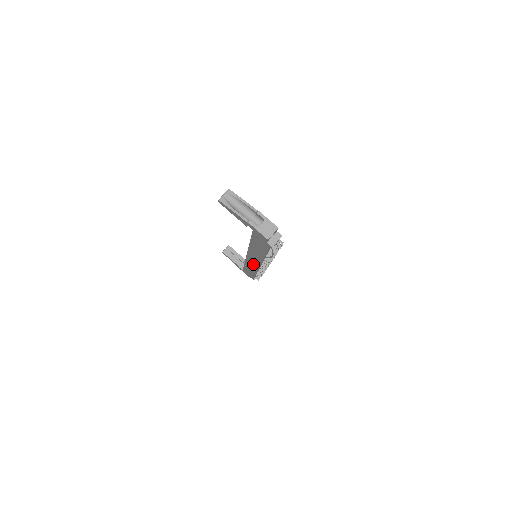
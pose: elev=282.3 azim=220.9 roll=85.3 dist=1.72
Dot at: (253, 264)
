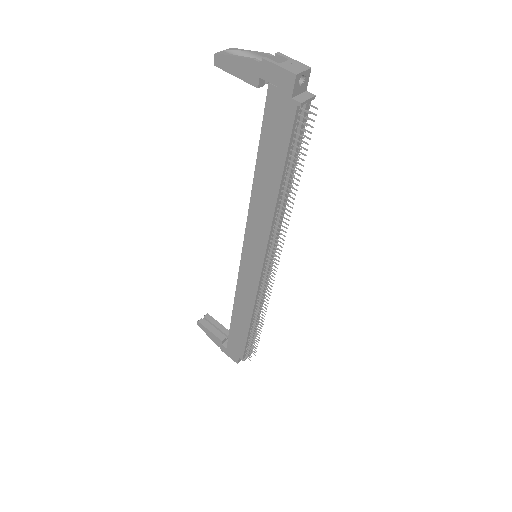
Dot at: (250, 278)
